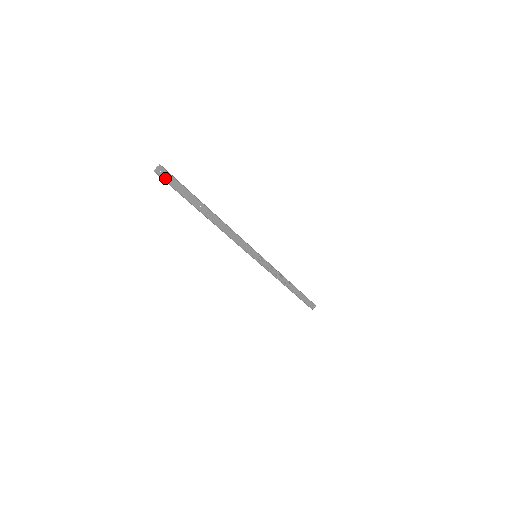
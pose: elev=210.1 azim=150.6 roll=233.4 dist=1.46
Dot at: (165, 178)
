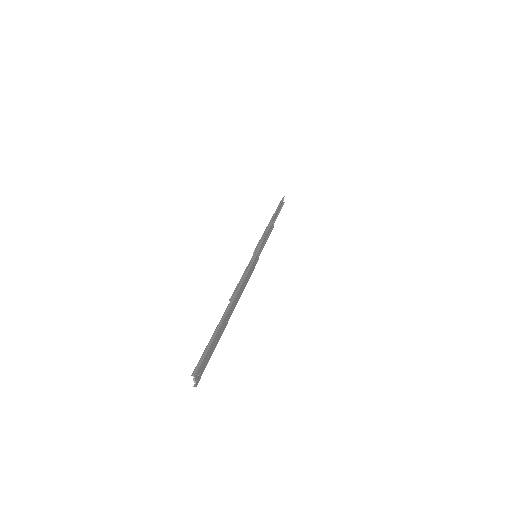
Dot at: (203, 370)
